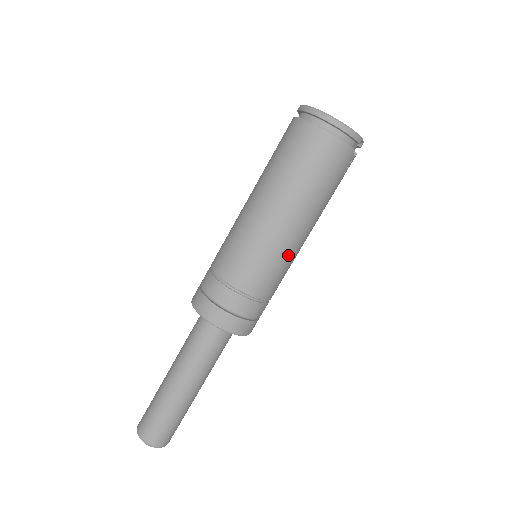
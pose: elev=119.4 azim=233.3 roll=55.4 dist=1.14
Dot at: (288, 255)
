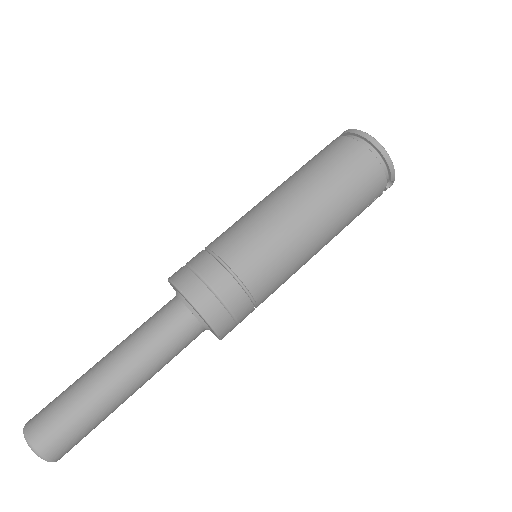
Dot at: (297, 260)
